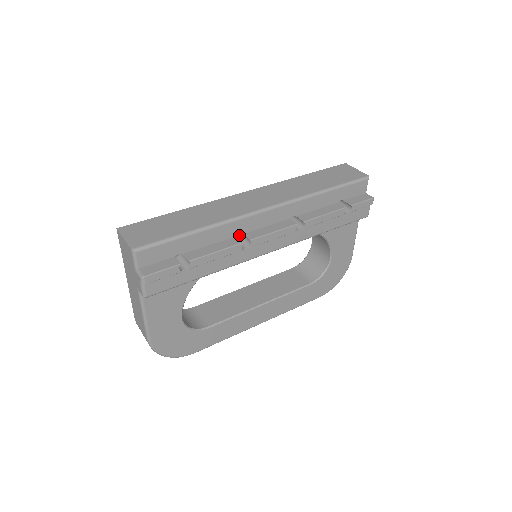
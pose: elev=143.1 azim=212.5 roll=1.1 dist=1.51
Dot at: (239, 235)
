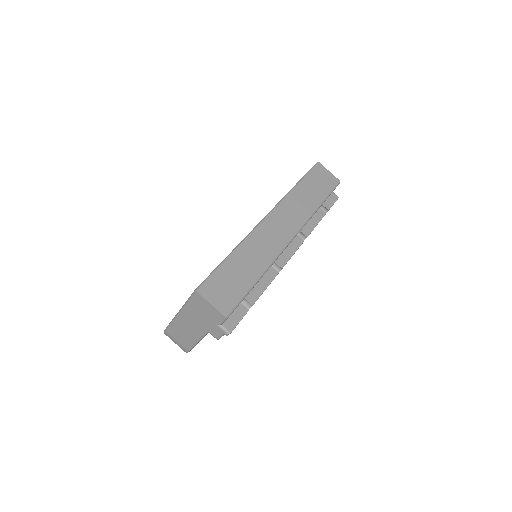
Dot at: occluded
